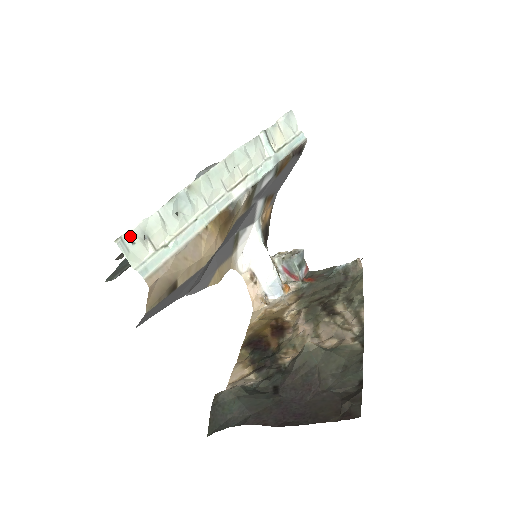
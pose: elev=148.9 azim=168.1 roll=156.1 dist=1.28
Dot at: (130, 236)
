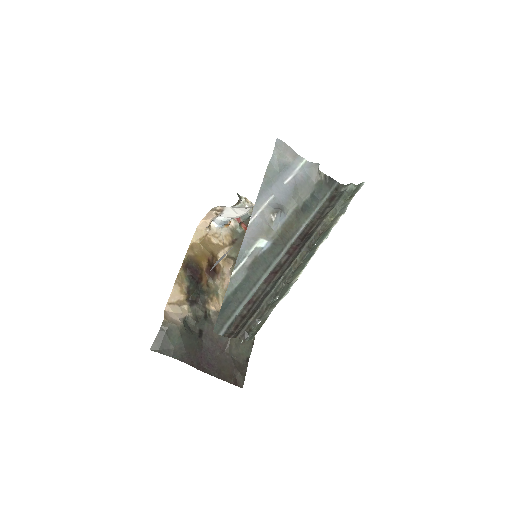
Dot at: (258, 330)
